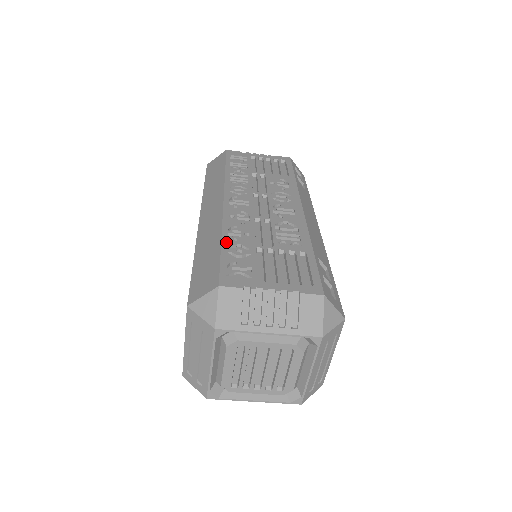
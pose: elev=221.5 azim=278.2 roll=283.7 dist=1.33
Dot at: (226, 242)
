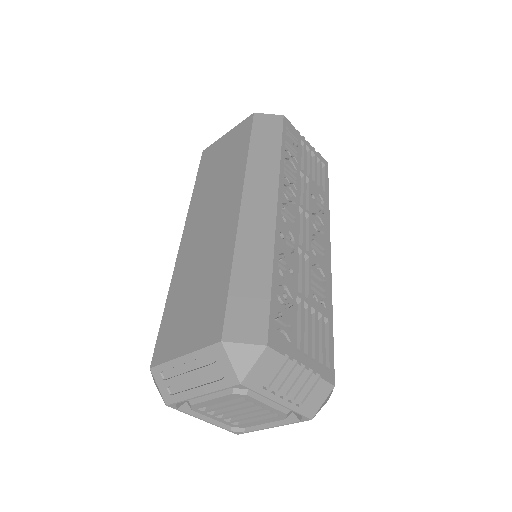
Dot at: (276, 277)
